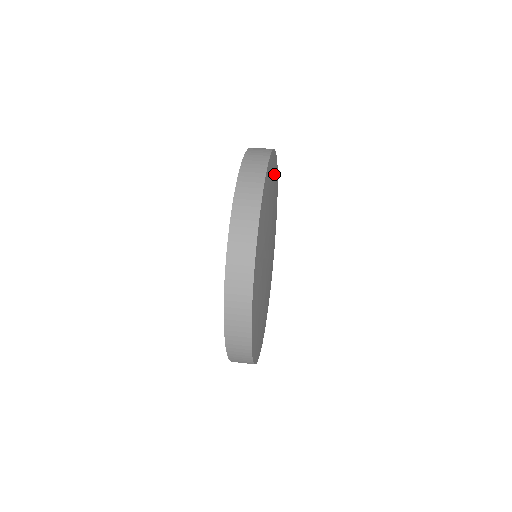
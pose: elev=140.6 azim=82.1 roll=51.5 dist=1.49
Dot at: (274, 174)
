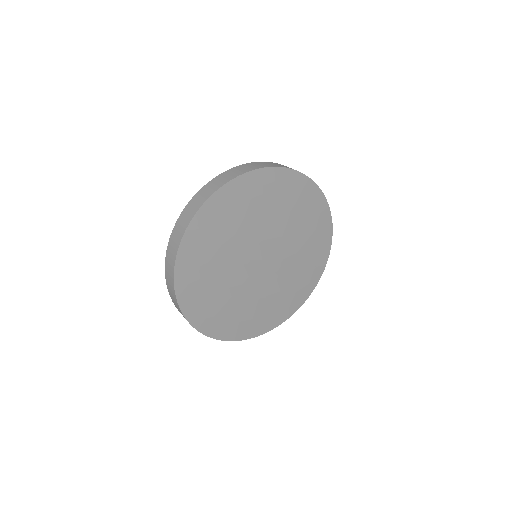
Dot at: (307, 202)
